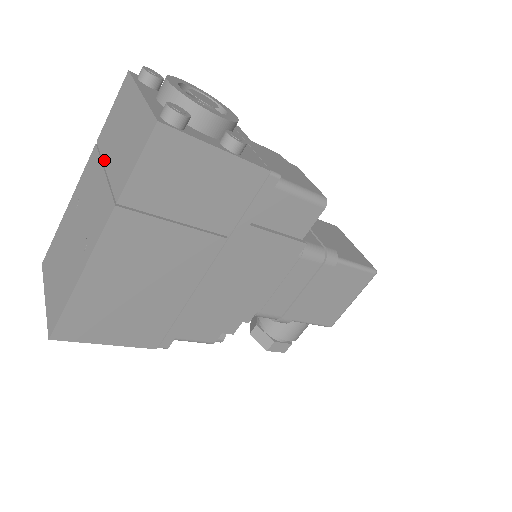
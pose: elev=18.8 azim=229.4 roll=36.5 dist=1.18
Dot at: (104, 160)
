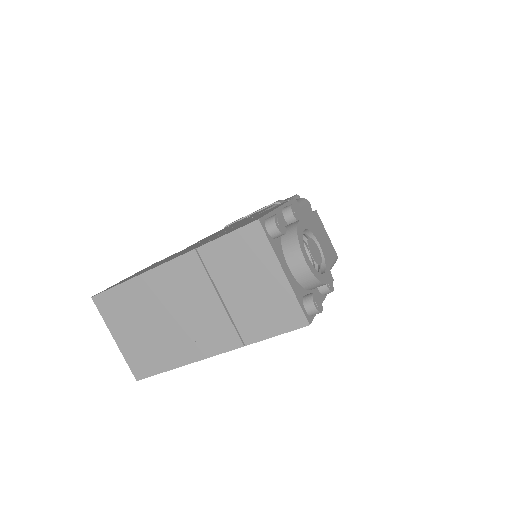
Dot at: (218, 286)
